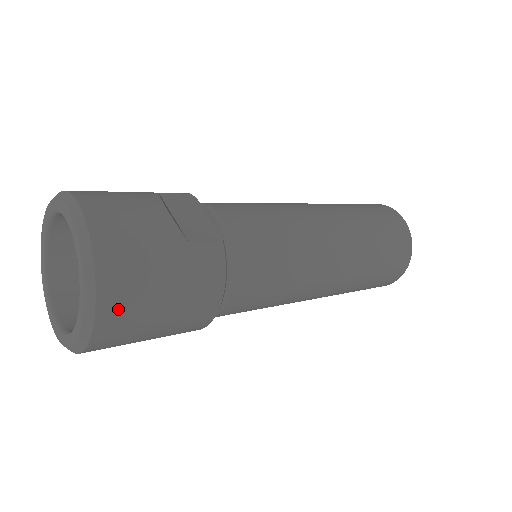
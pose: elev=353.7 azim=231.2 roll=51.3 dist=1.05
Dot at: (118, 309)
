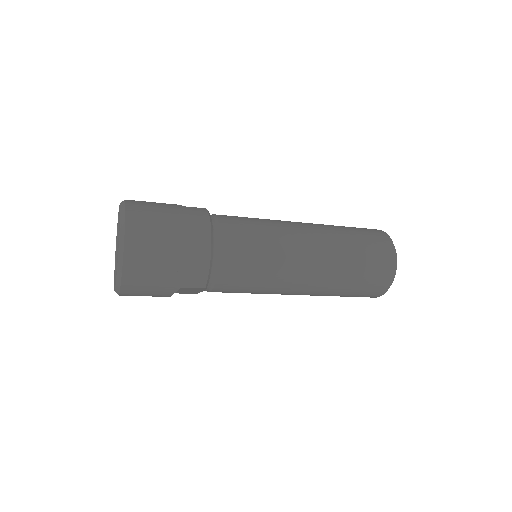
Dot at: (139, 221)
